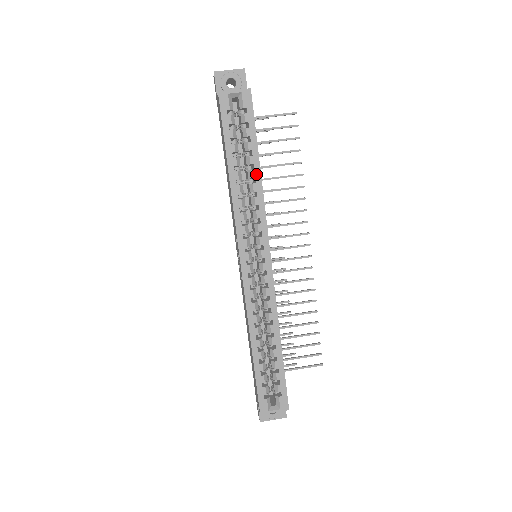
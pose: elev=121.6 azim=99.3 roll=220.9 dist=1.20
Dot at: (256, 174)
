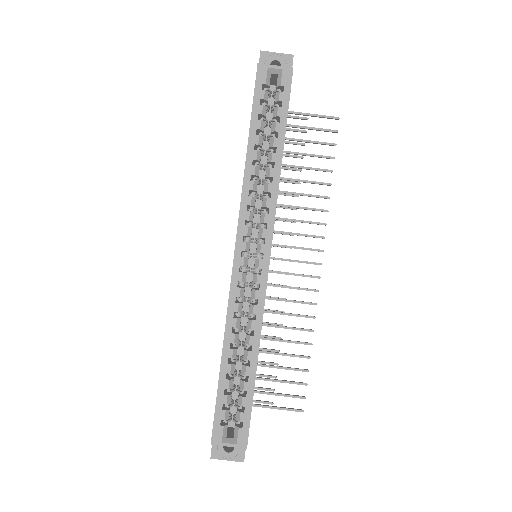
Dot at: (277, 158)
